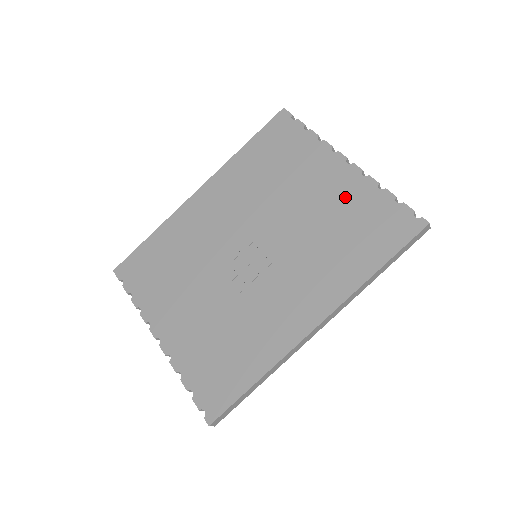
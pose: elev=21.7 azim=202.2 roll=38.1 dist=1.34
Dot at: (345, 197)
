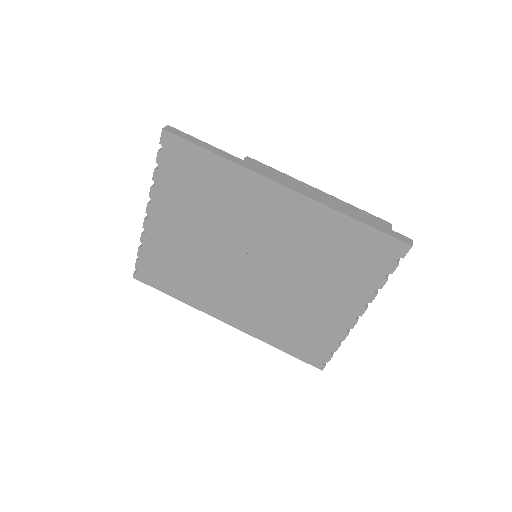
Dot at: (324, 322)
